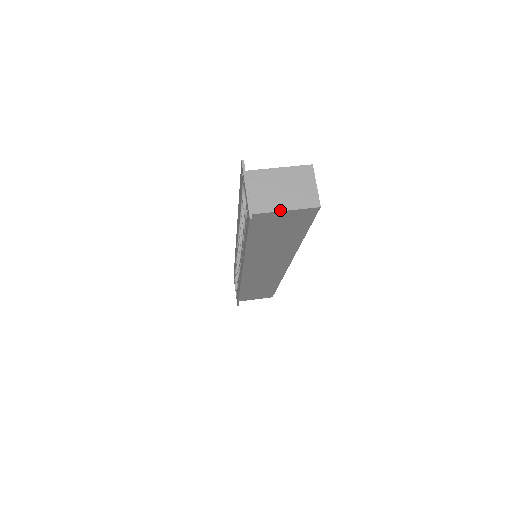
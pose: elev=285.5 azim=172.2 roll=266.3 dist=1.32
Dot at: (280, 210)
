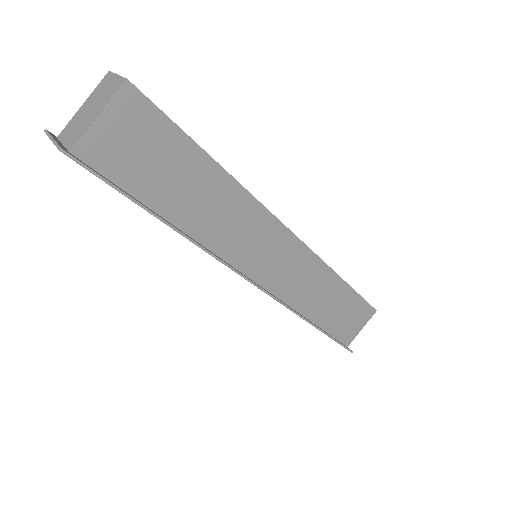
Dot at: (93, 122)
